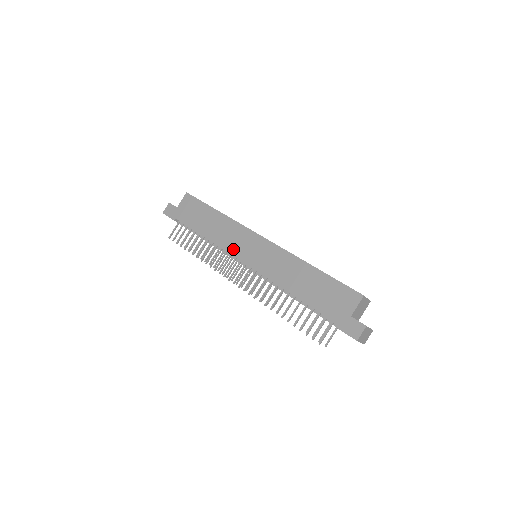
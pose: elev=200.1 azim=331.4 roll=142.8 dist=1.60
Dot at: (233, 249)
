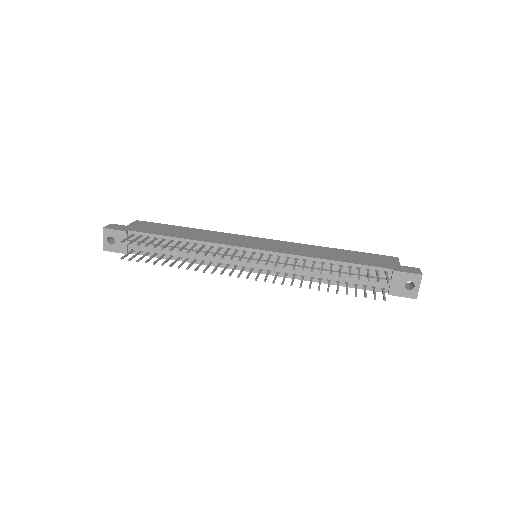
Dot at: (232, 243)
